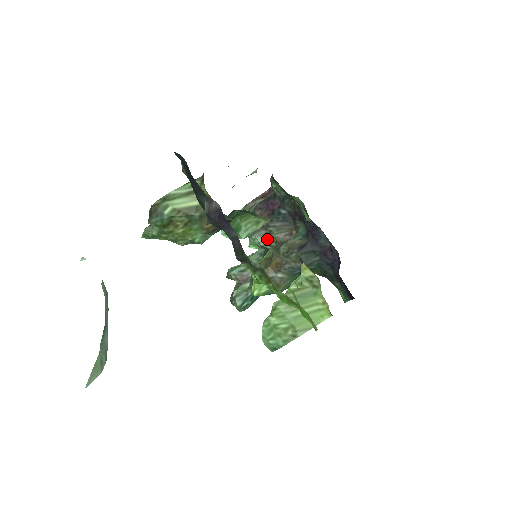
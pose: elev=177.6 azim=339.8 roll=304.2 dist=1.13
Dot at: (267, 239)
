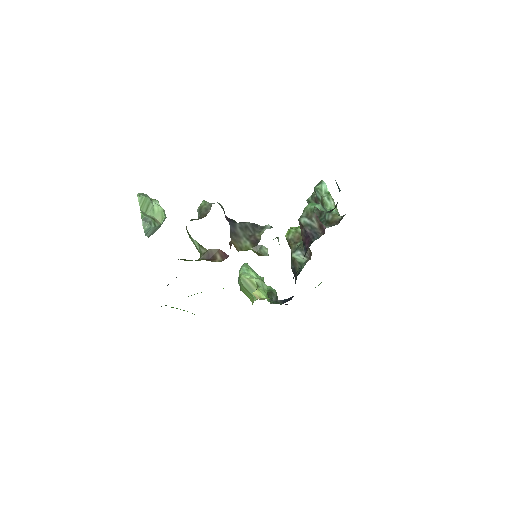
Dot at: occluded
